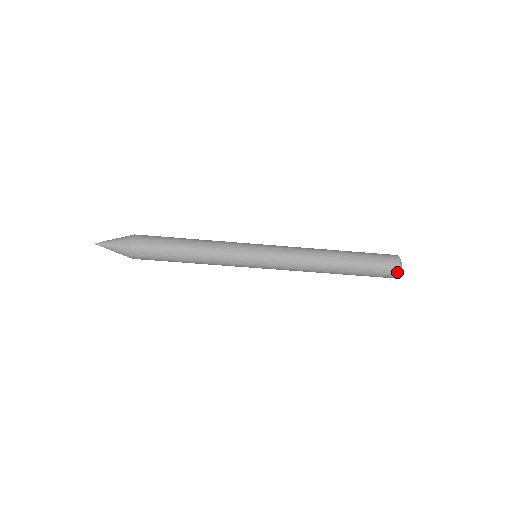
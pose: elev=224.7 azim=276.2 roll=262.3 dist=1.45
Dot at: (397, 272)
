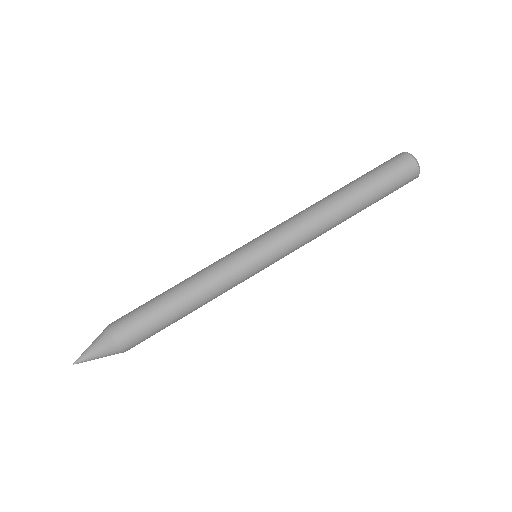
Dot at: (405, 154)
